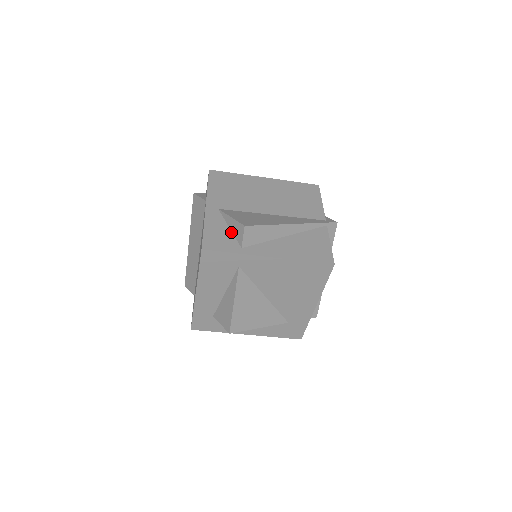
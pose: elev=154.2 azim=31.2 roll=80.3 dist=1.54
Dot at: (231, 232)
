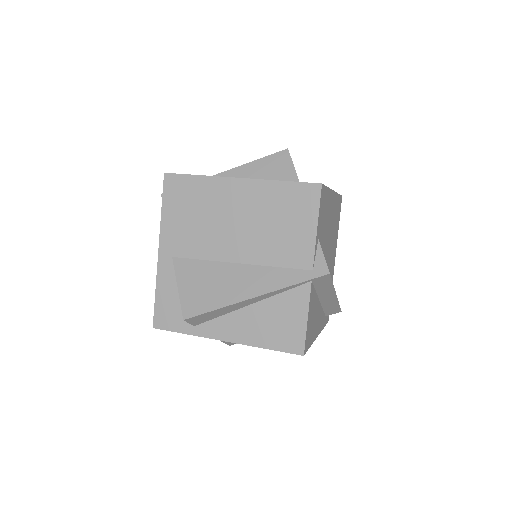
Dot at: occluded
